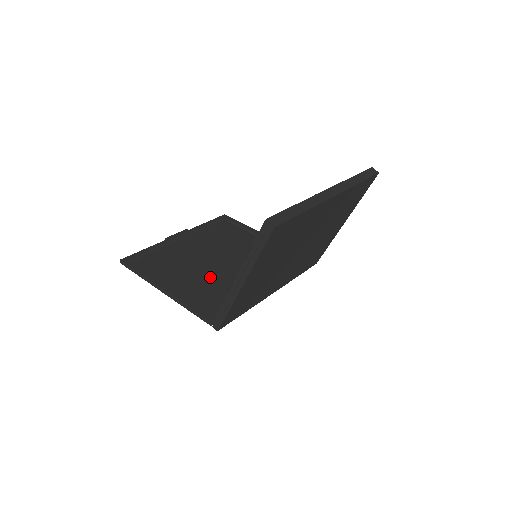
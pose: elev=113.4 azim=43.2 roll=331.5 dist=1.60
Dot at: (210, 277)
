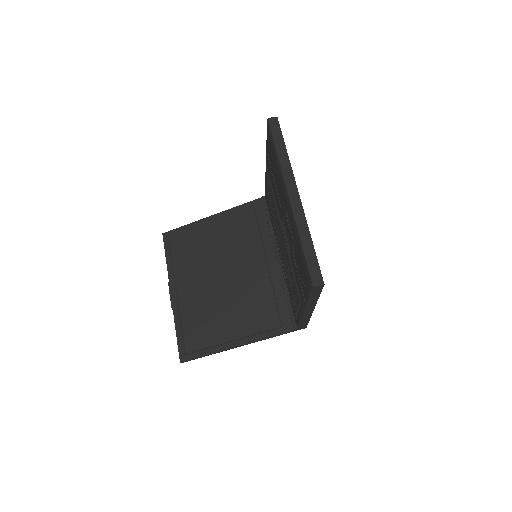
Dot at: (242, 299)
